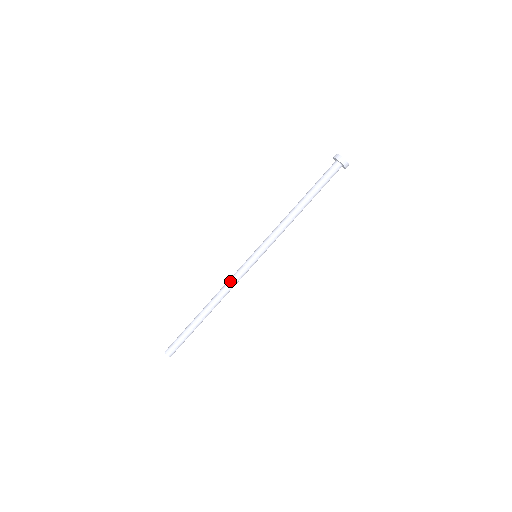
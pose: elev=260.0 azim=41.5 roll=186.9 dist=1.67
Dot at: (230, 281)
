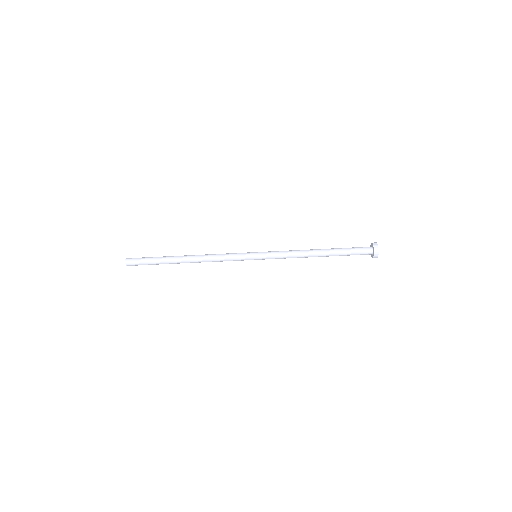
Dot at: (222, 257)
